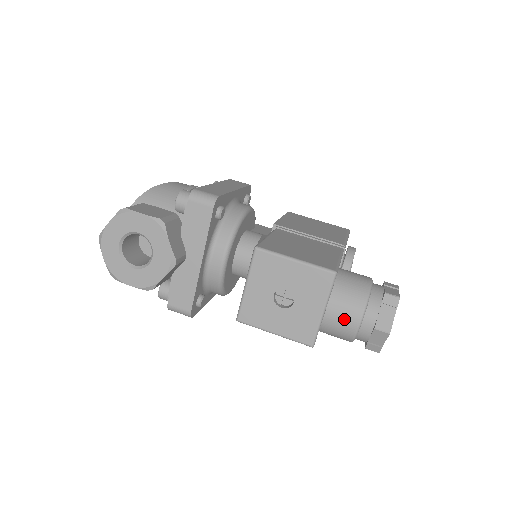
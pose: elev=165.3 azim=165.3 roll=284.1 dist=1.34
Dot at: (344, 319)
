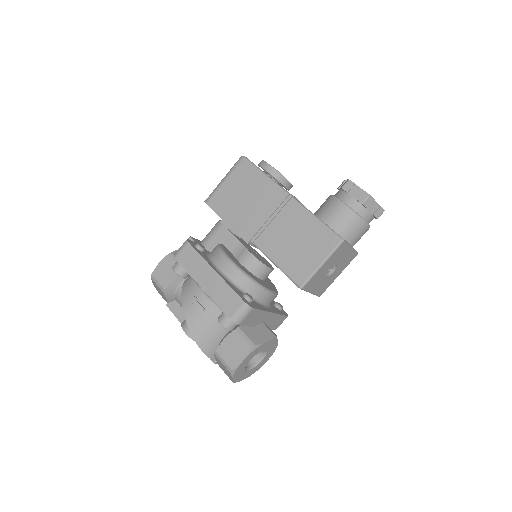
Dot at: occluded
